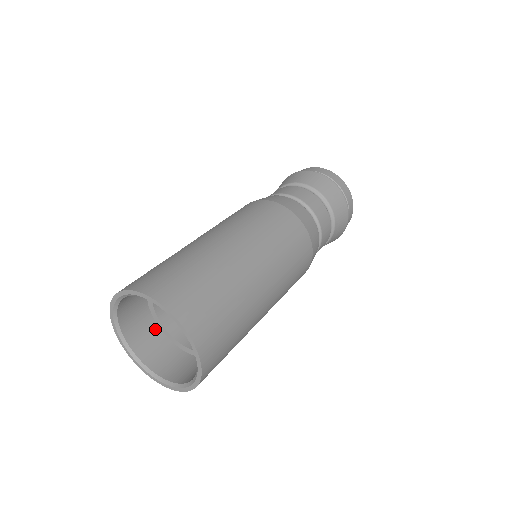
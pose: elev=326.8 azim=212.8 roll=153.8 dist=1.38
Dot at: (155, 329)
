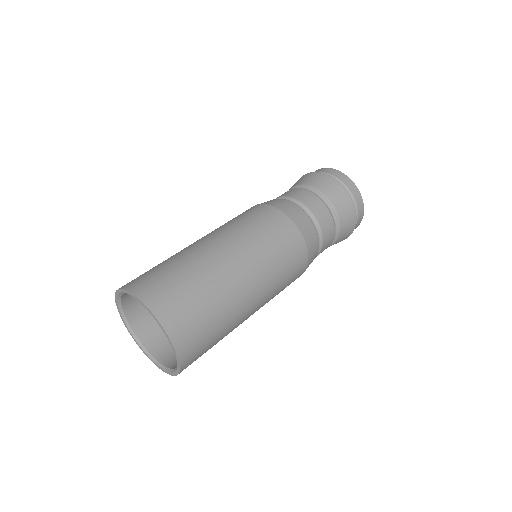
Dot at: occluded
